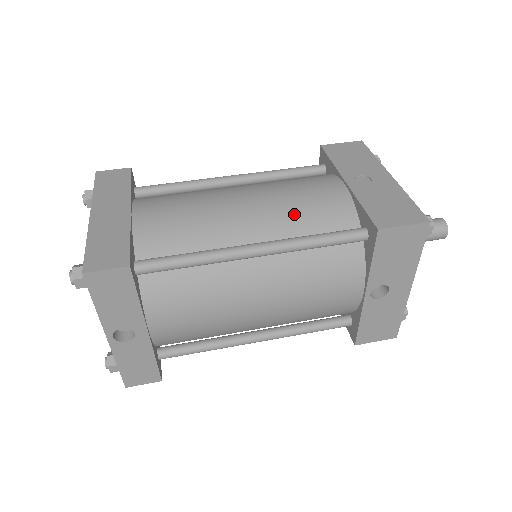
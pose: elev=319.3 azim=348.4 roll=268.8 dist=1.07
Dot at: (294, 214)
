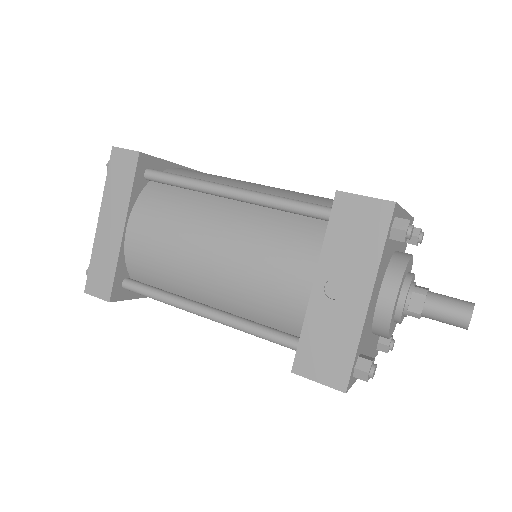
Dot at: (247, 296)
